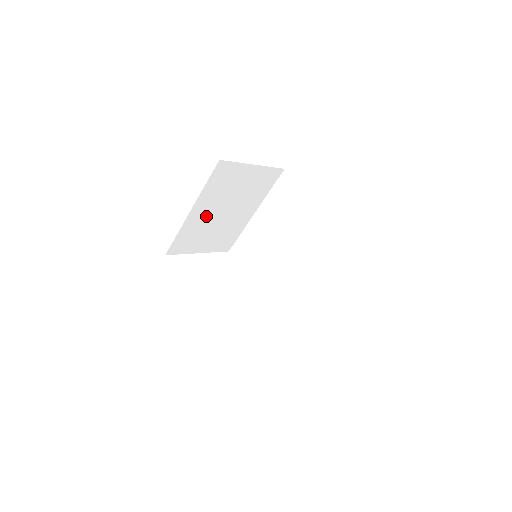
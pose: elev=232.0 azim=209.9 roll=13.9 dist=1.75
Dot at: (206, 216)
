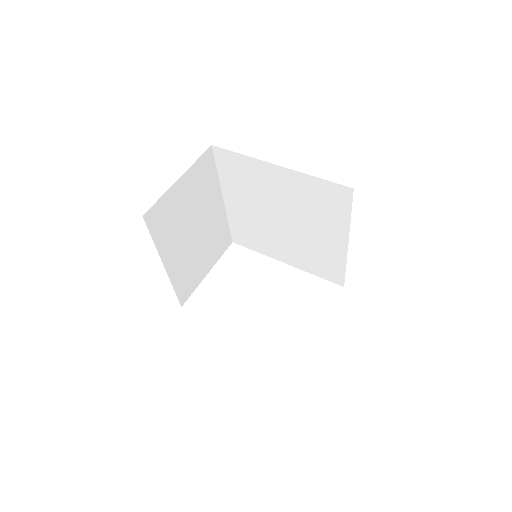
Dot at: (182, 252)
